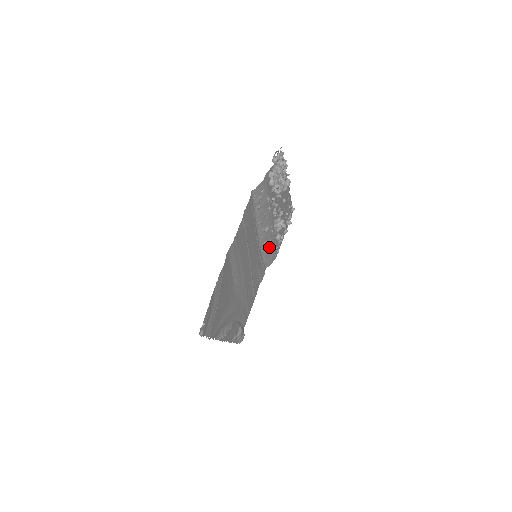
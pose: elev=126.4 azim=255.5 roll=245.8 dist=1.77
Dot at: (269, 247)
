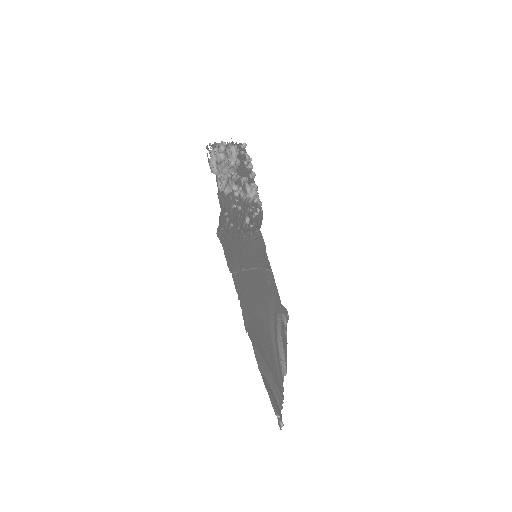
Dot at: (254, 219)
